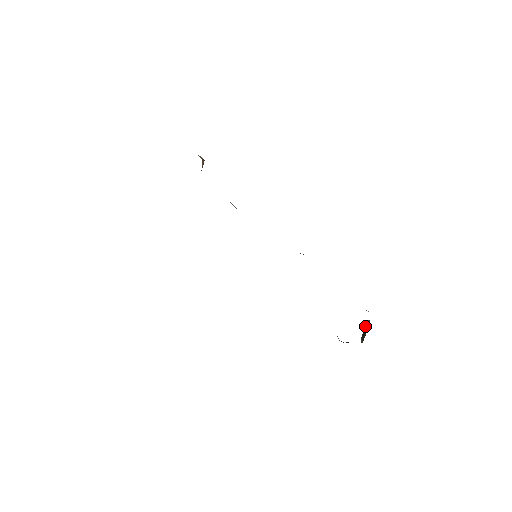
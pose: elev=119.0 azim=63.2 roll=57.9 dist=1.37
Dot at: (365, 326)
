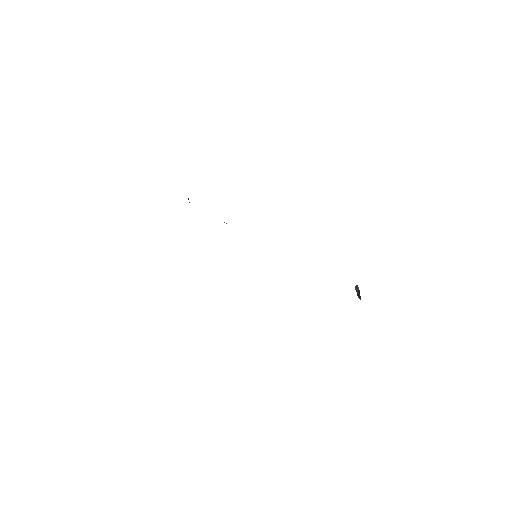
Dot at: (356, 290)
